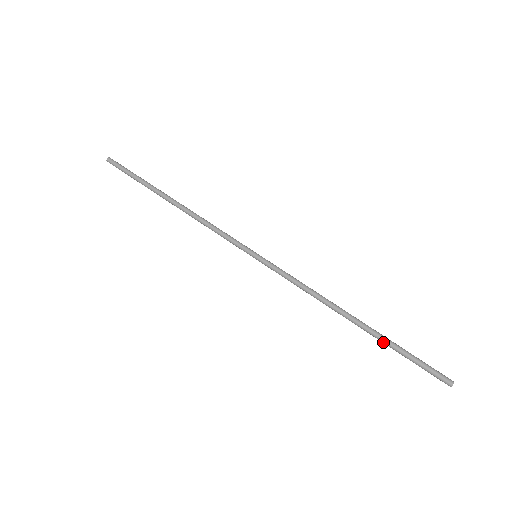
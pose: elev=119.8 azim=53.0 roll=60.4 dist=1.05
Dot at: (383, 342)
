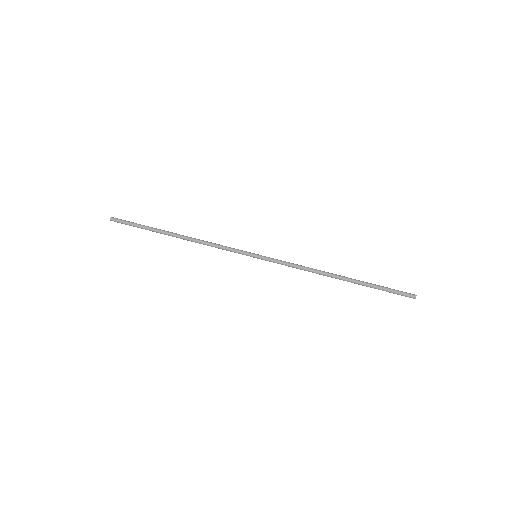
Dot at: occluded
